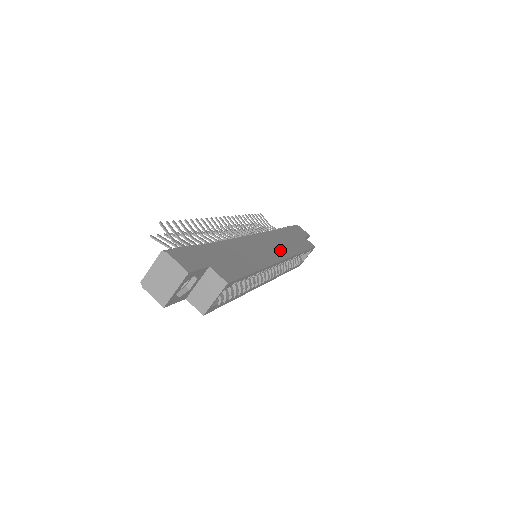
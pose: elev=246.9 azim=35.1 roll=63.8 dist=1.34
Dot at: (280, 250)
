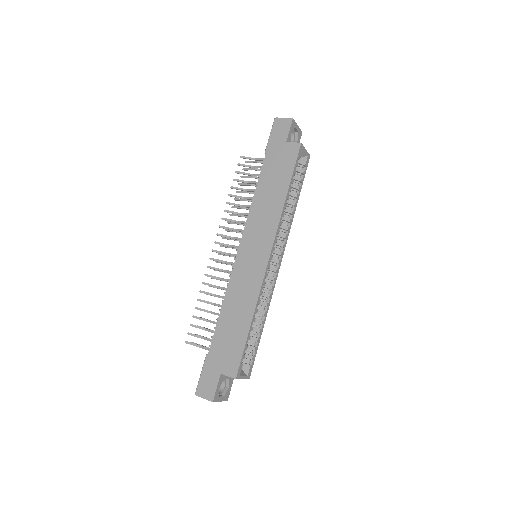
Dot at: (264, 240)
